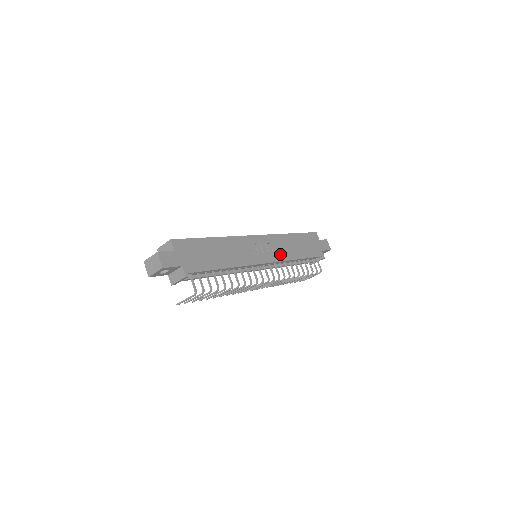
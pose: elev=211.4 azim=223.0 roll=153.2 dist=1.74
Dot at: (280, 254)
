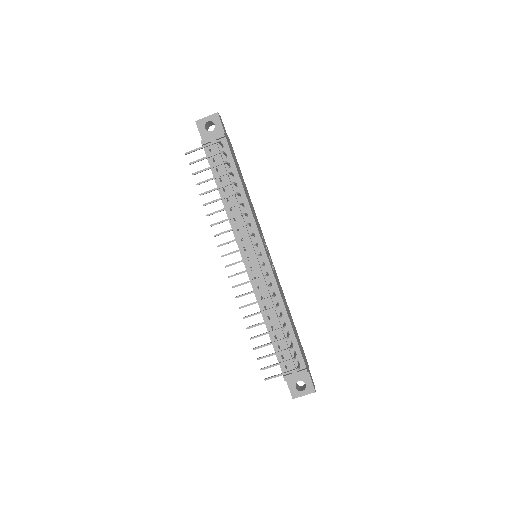
Dot at: (277, 281)
